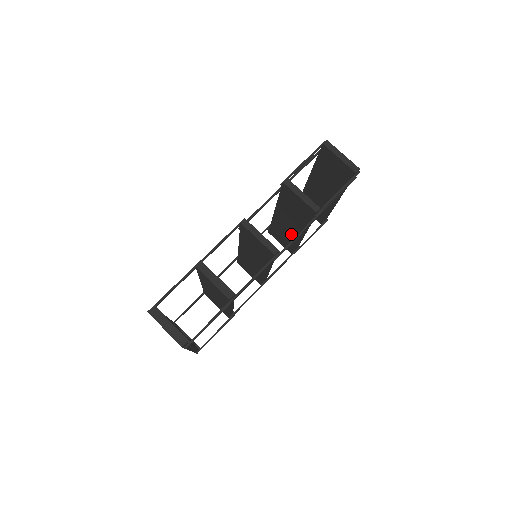
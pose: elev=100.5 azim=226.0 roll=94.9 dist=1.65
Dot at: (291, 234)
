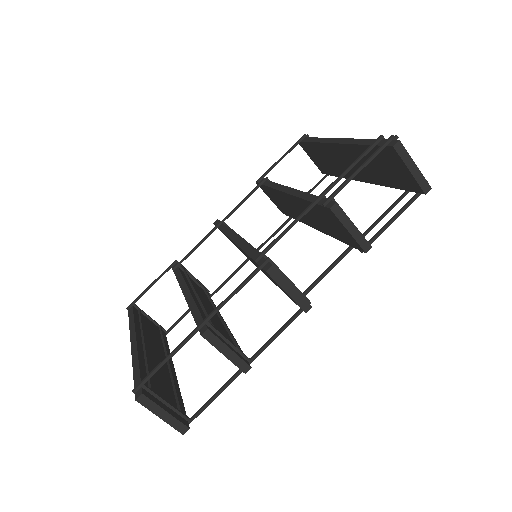
Dot at: (297, 214)
